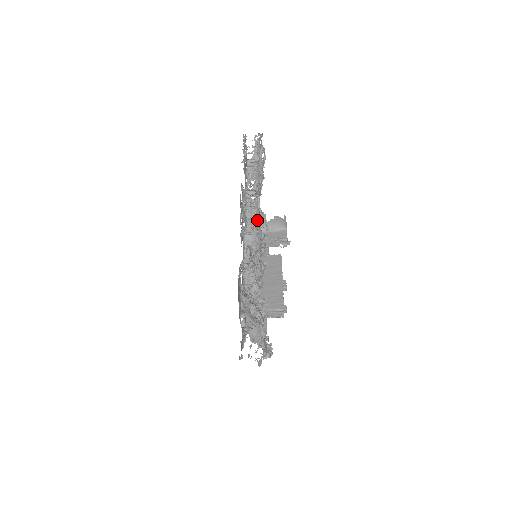
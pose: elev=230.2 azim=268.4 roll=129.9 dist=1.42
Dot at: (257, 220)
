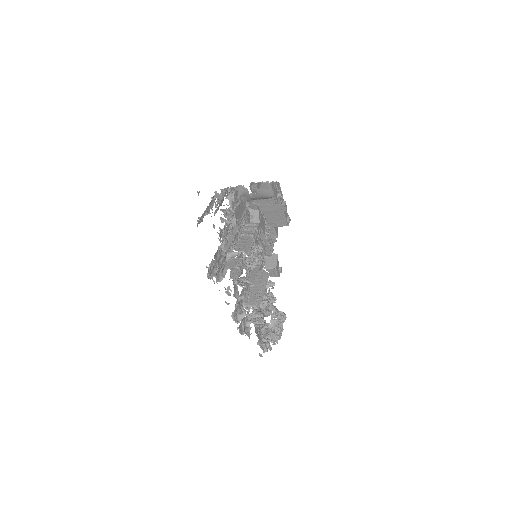
Dot at: occluded
